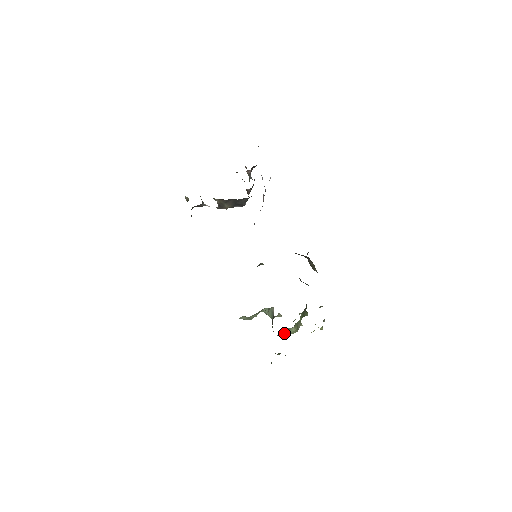
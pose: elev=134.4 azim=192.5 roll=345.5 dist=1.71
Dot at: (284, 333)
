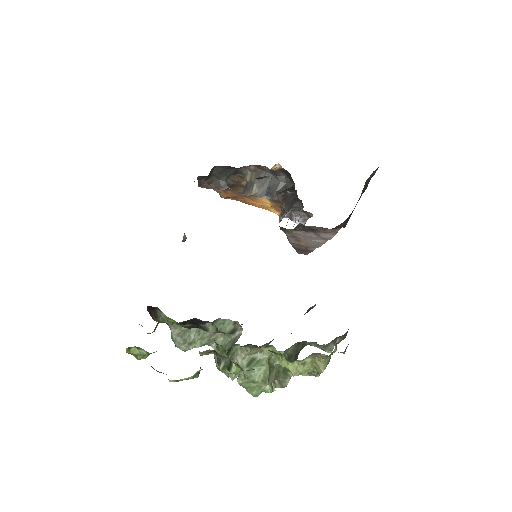
Dot at: (244, 360)
